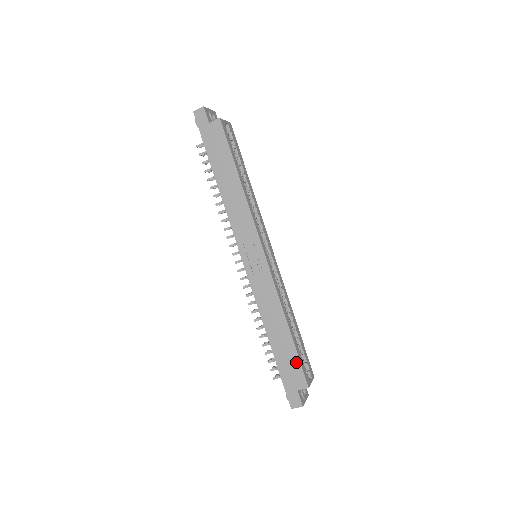
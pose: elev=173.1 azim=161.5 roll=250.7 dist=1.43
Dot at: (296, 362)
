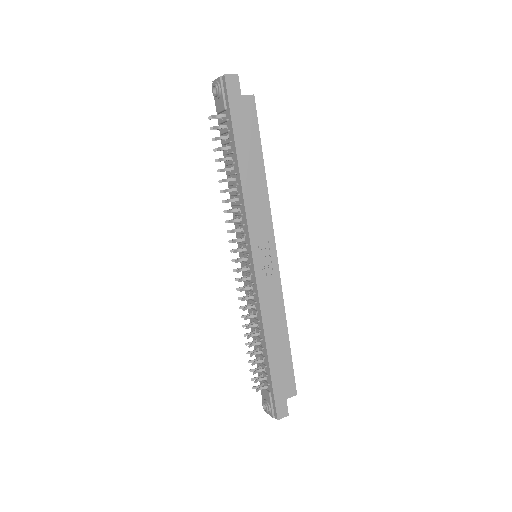
Dot at: (290, 369)
